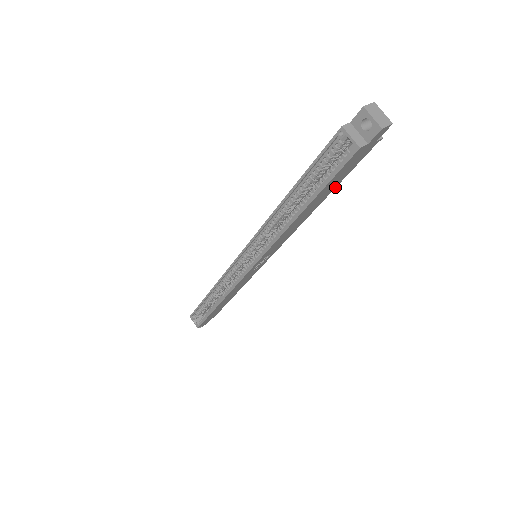
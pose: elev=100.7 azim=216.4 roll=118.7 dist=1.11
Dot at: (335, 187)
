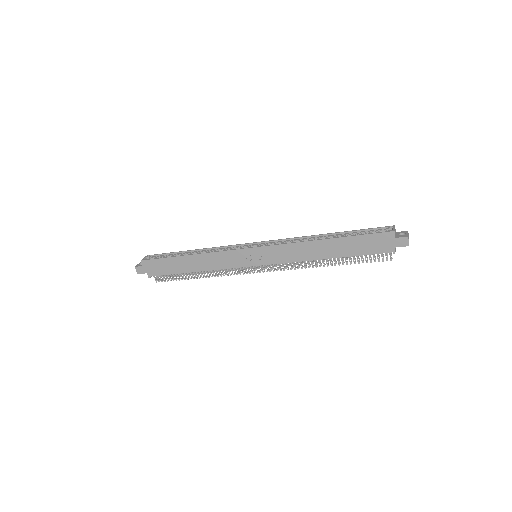
Dot at: (348, 256)
